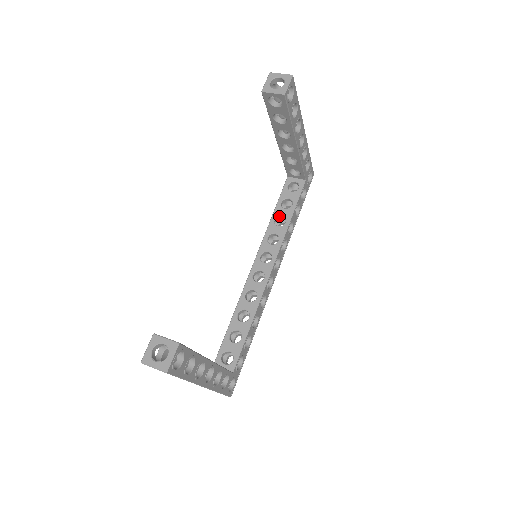
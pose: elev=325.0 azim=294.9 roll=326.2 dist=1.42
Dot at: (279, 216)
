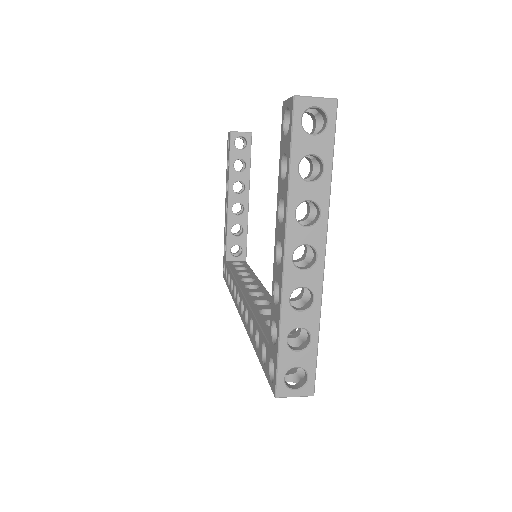
Dot at: (239, 273)
